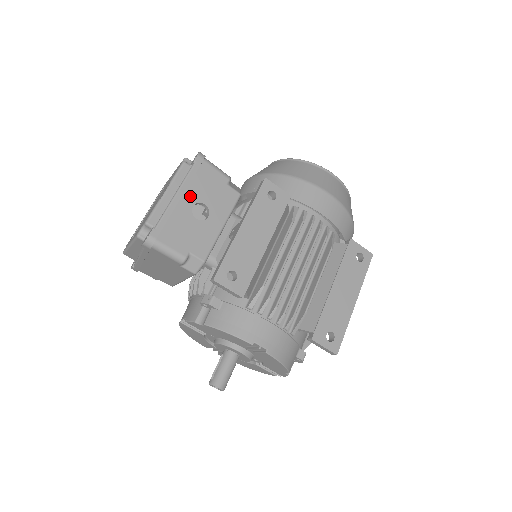
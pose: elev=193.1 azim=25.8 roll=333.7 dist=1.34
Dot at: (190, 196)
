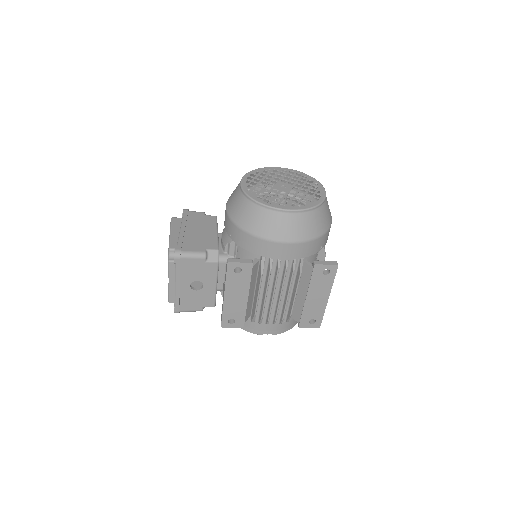
Dot at: (185, 282)
